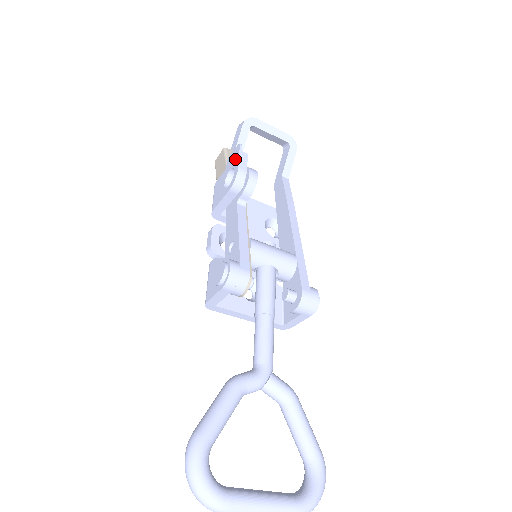
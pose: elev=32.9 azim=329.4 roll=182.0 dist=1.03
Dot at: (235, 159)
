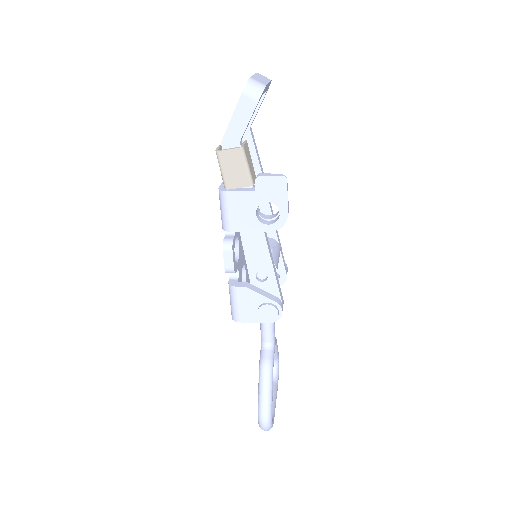
Dot at: (279, 196)
